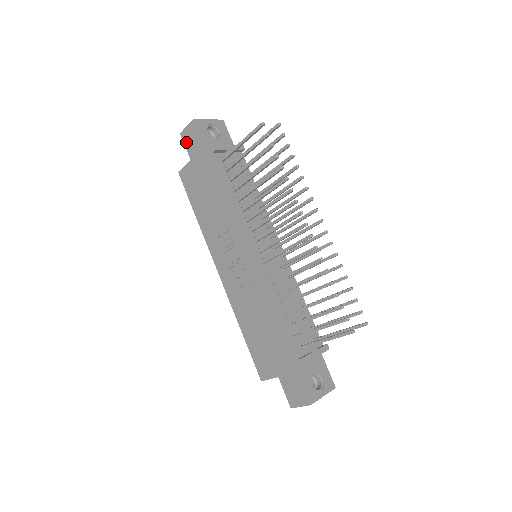
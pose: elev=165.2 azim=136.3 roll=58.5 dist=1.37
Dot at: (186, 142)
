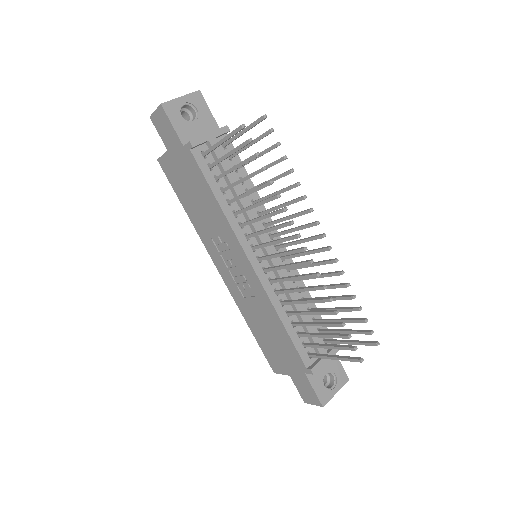
Dot at: (158, 129)
